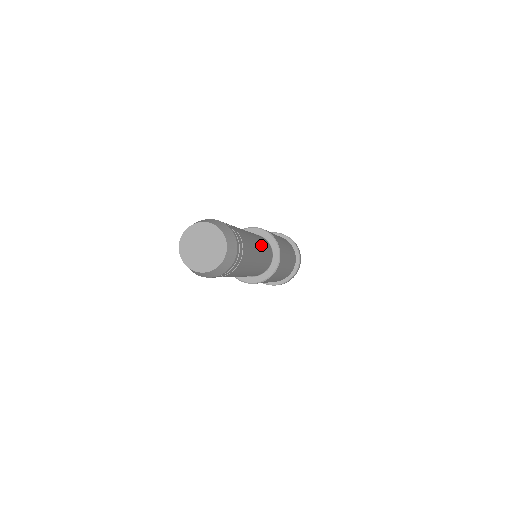
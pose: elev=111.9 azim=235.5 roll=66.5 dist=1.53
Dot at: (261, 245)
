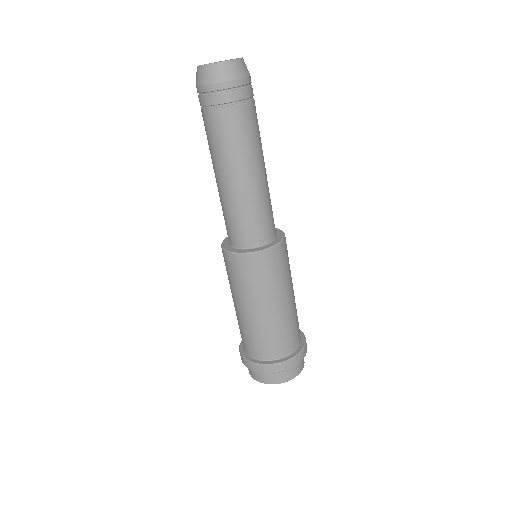
Dot at: occluded
